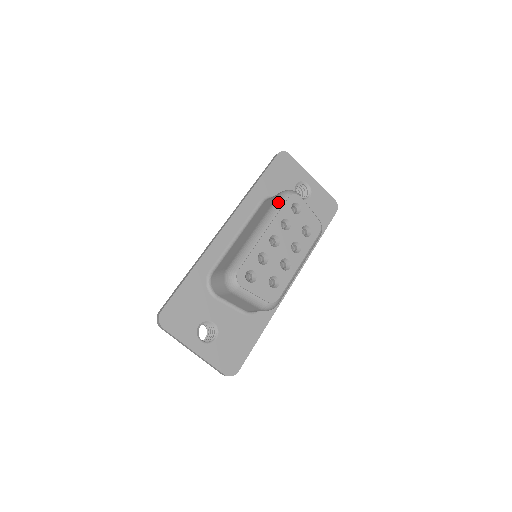
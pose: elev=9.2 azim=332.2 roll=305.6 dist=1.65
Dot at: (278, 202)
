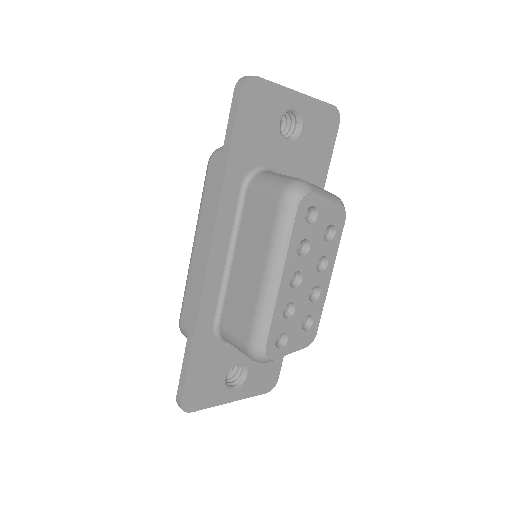
Dot at: (284, 221)
